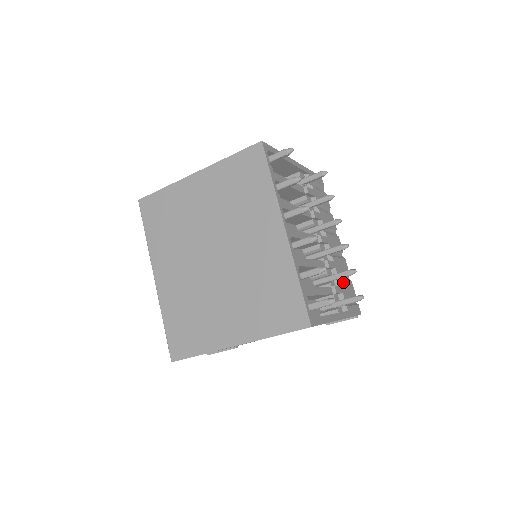
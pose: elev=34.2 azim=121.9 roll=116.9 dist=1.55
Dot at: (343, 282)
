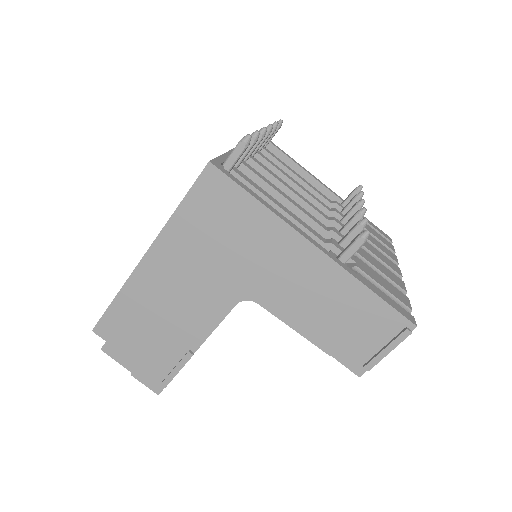
Dot at: (370, 268)
